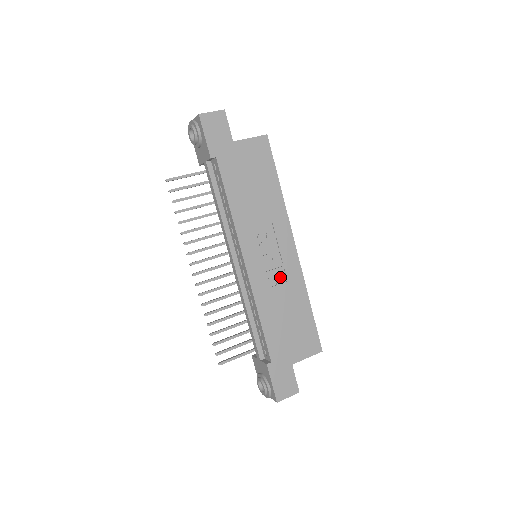
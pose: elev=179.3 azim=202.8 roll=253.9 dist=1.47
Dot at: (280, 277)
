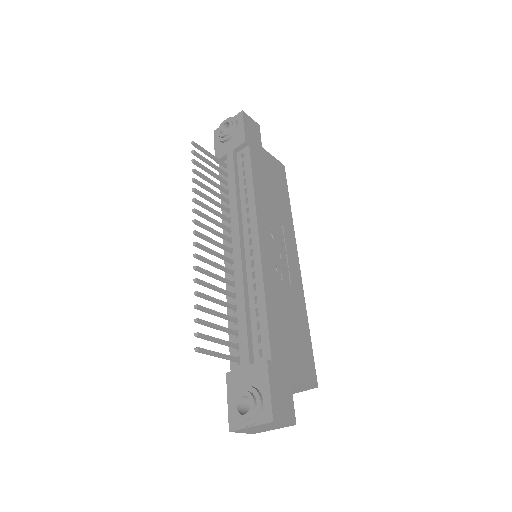
Dot at: (285, 277)
